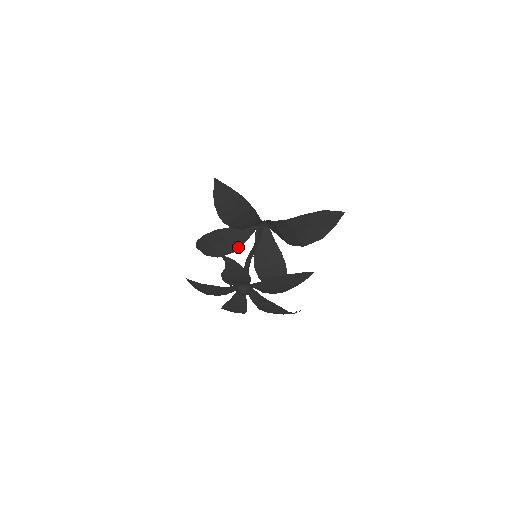
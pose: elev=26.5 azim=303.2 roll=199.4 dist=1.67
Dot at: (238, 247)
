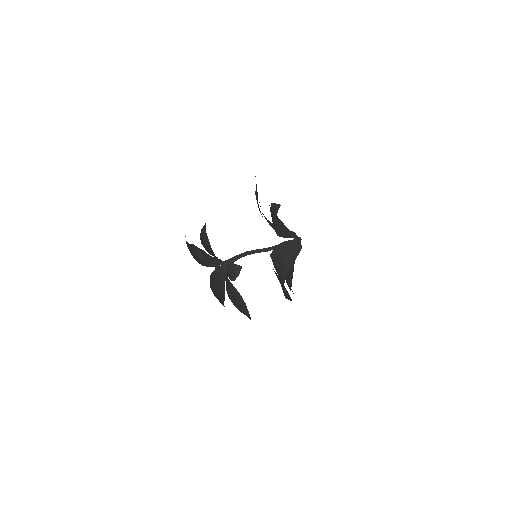
Dot at: (281, 236)
